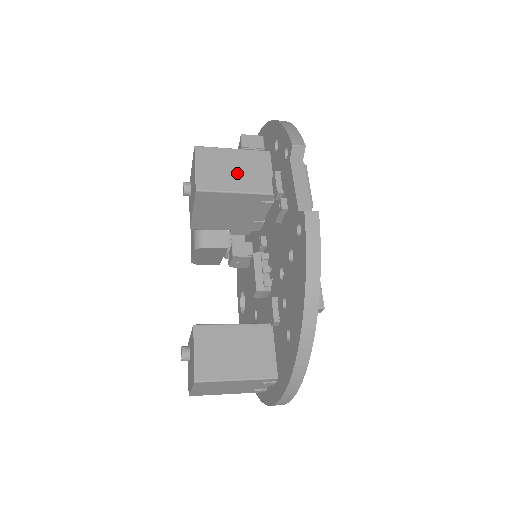
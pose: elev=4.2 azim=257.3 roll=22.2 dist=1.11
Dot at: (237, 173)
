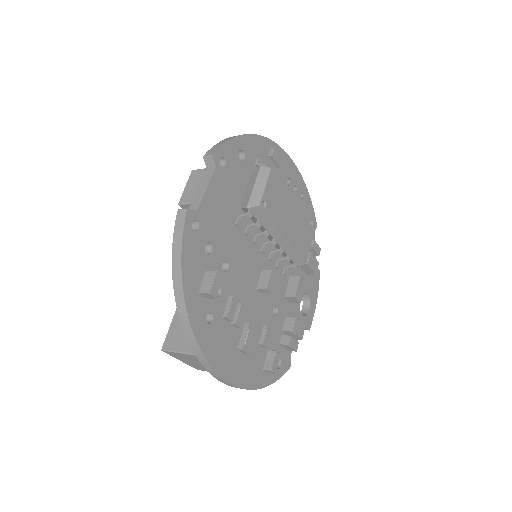
Dot at: occluded
